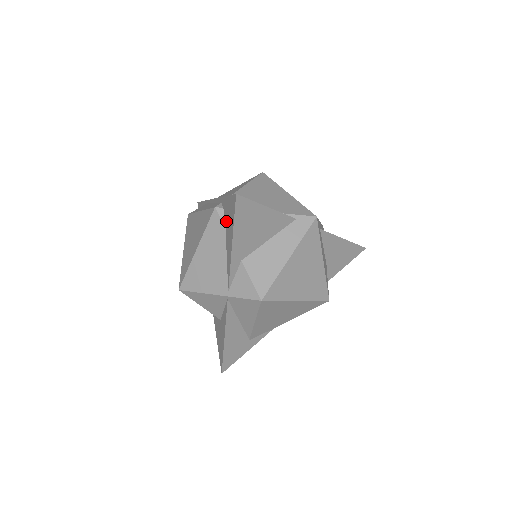
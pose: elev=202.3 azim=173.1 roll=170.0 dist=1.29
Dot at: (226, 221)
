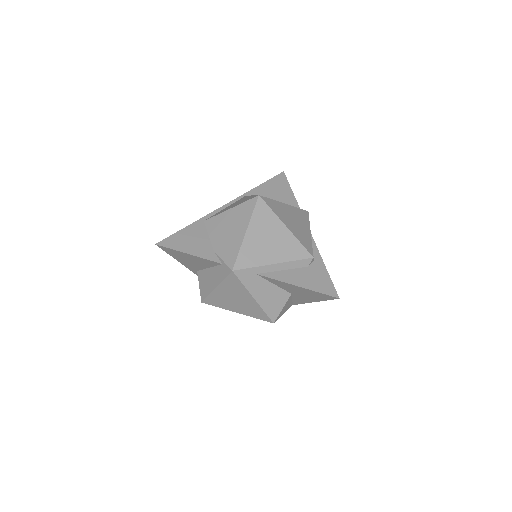
Dot at: occluded
